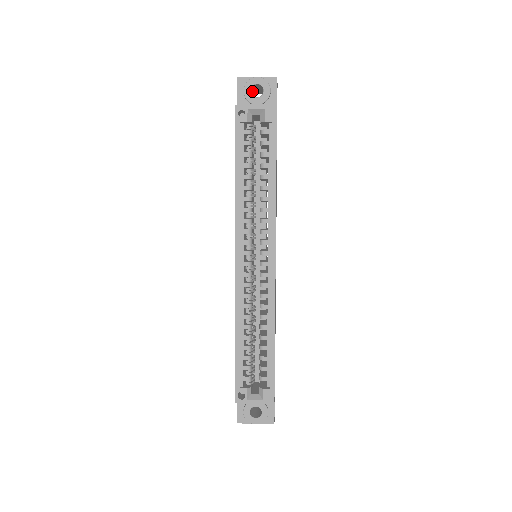
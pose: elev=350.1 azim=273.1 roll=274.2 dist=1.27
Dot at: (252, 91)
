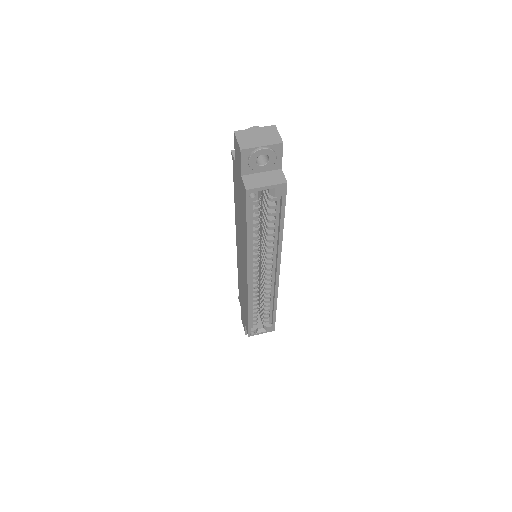
Dot at: occluded
